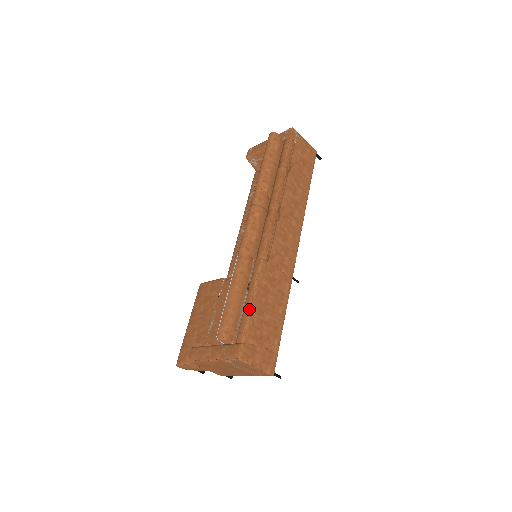
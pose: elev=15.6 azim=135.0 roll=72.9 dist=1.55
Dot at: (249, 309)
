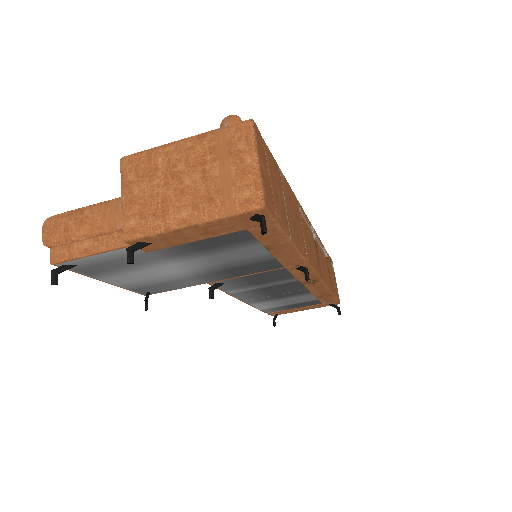
Dot at: occluded
